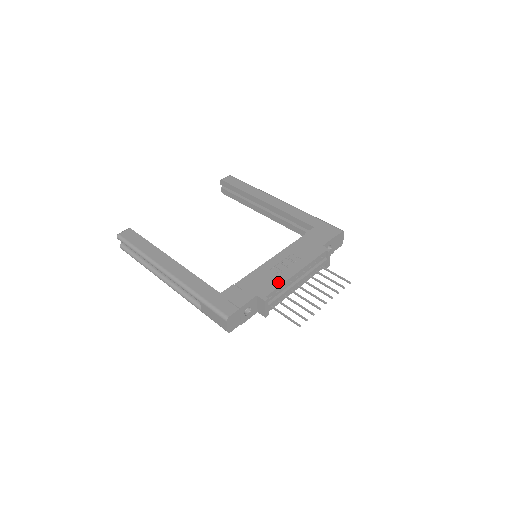
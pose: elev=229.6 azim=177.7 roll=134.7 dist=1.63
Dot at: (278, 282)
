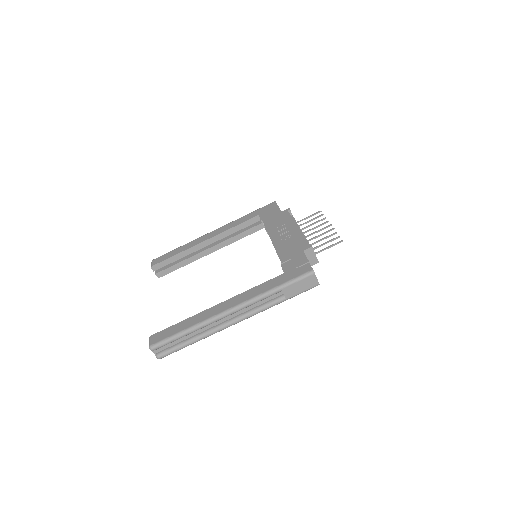
Dot at: (299, 238)
